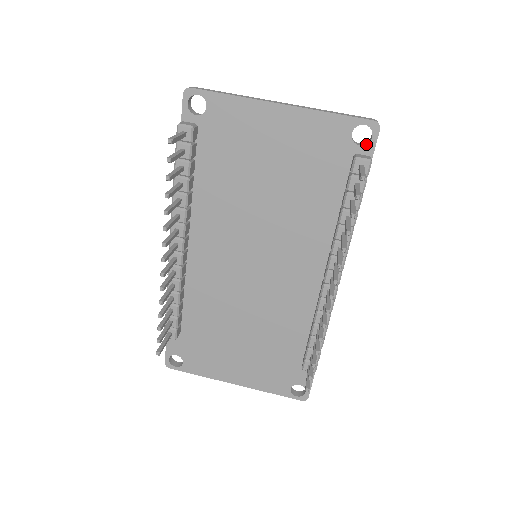
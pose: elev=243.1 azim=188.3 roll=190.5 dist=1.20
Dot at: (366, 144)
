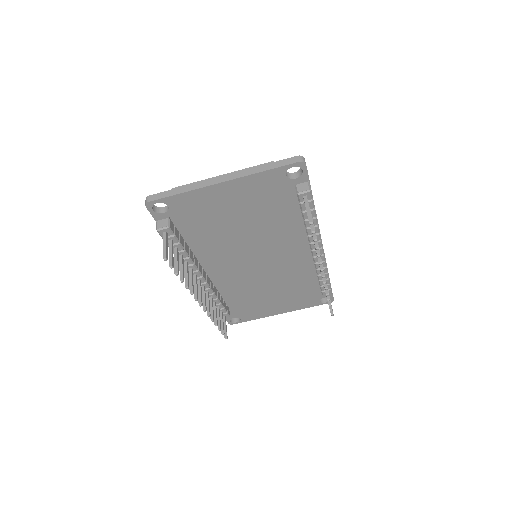
Dot at: (300, 176)
